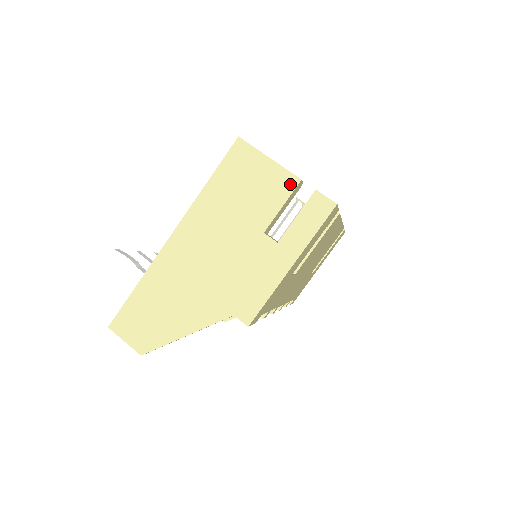
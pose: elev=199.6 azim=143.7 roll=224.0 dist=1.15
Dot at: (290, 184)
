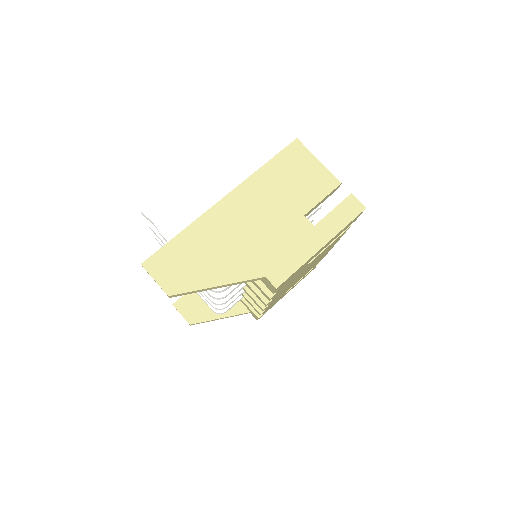
Dot at: (332, 184)
